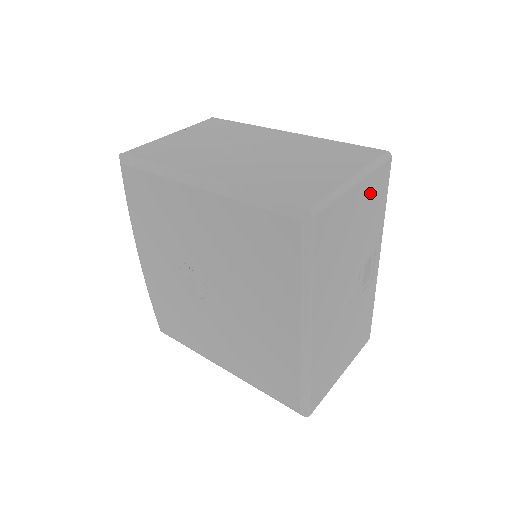
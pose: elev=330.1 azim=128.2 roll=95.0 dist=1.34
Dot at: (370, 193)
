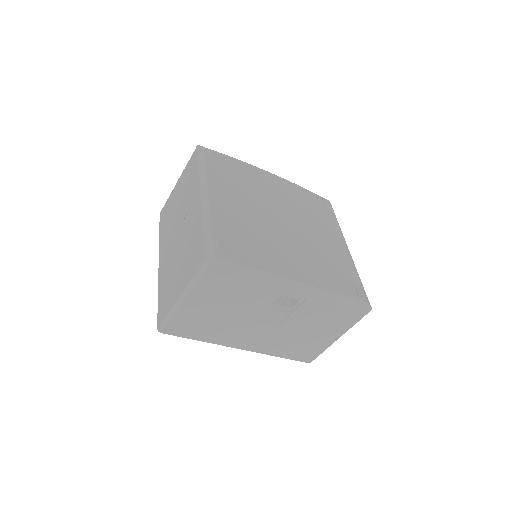
Dot at: (210, 291)
